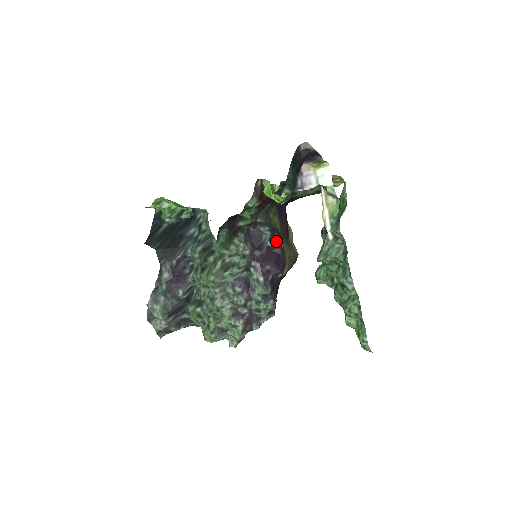
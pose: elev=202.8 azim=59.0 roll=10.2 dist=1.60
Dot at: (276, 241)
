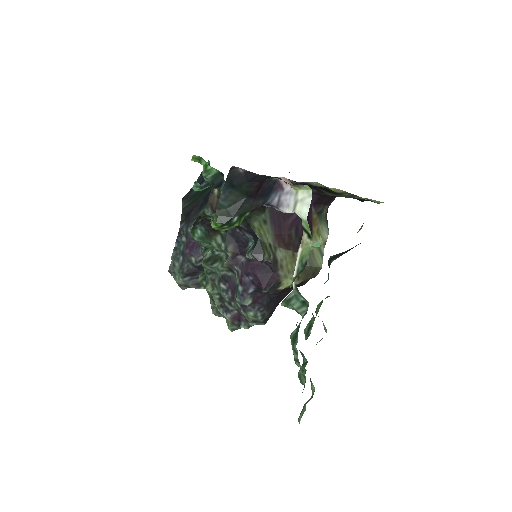
Dot at: (253, 257)
